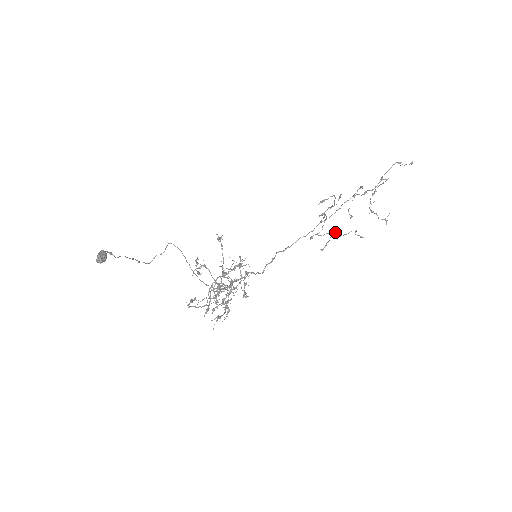
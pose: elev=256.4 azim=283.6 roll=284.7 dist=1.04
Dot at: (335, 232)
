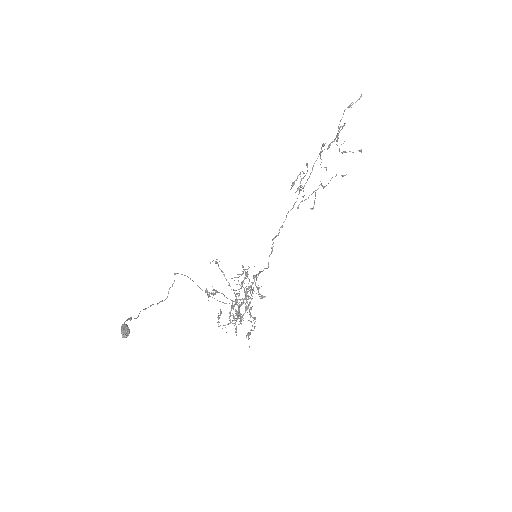
Dot at: (317, 189)
